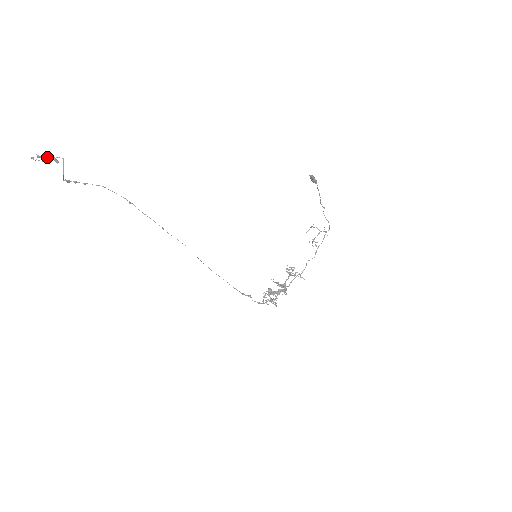
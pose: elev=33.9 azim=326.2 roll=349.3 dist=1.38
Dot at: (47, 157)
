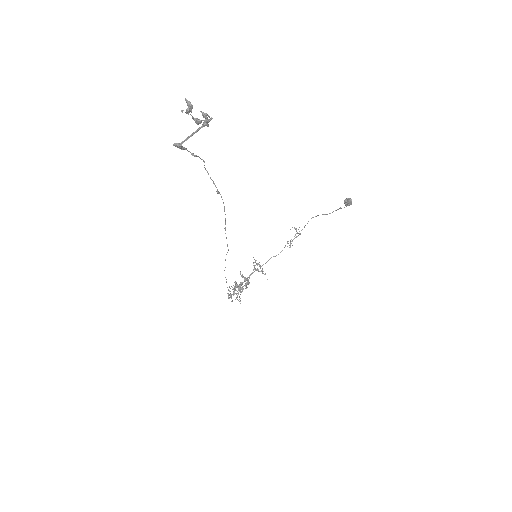
Dot at: (204, 115)
